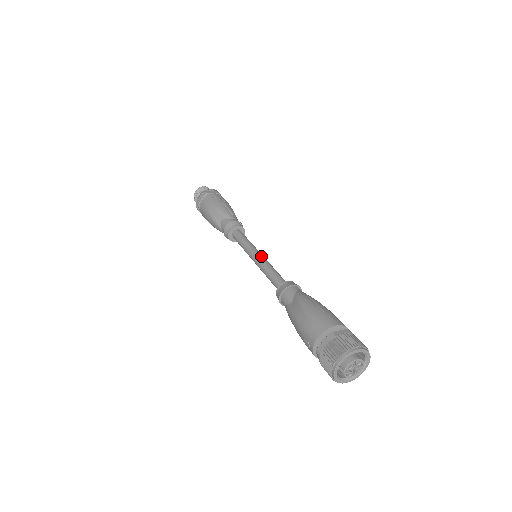
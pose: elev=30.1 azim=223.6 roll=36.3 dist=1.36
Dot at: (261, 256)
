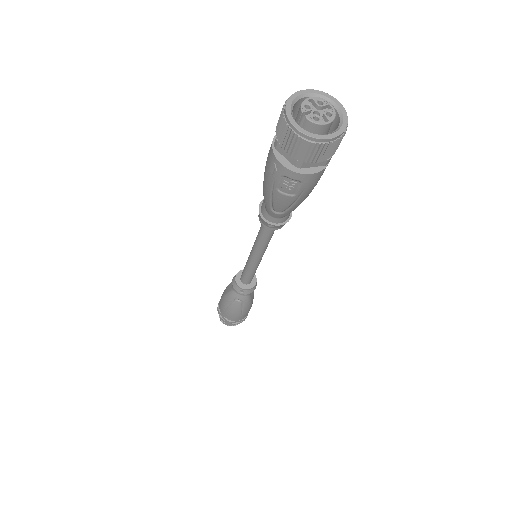
Dot at: occluded
